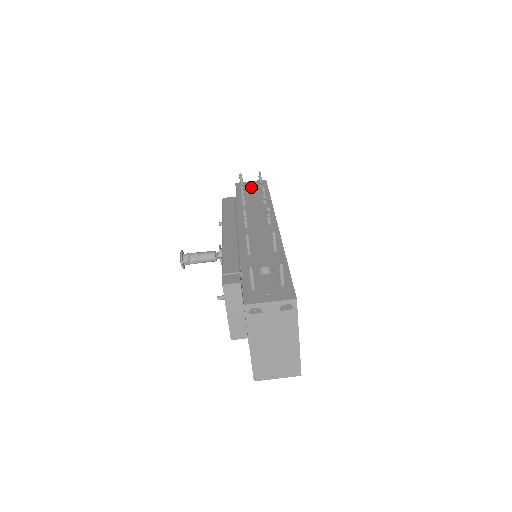
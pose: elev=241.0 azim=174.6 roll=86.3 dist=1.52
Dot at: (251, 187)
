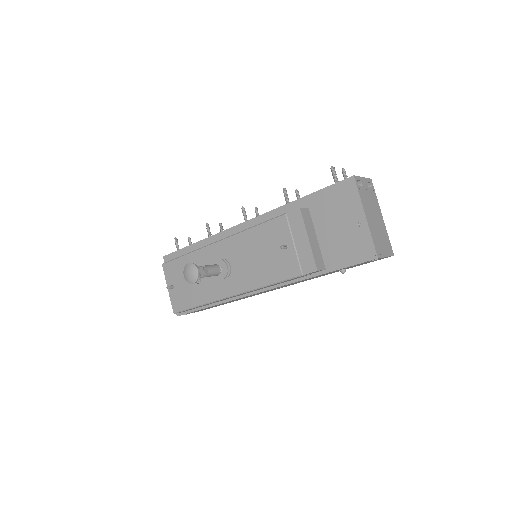
Dot at: occluded
